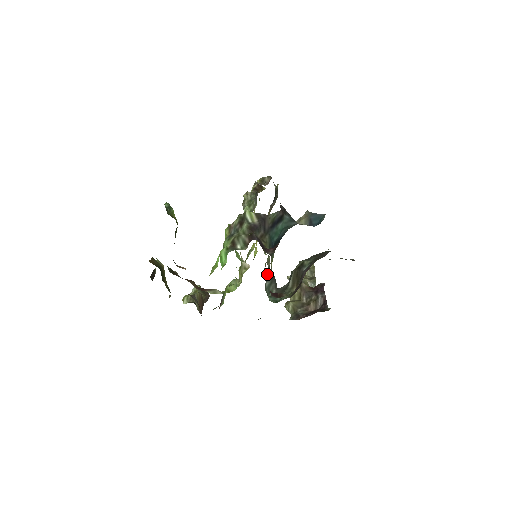
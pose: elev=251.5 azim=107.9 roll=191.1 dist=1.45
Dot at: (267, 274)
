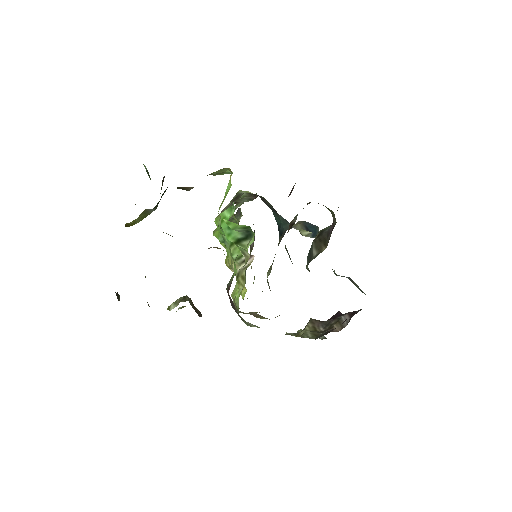
Dot at: occluded
